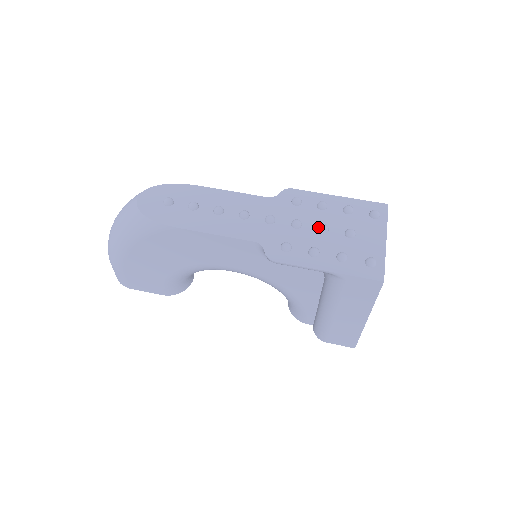
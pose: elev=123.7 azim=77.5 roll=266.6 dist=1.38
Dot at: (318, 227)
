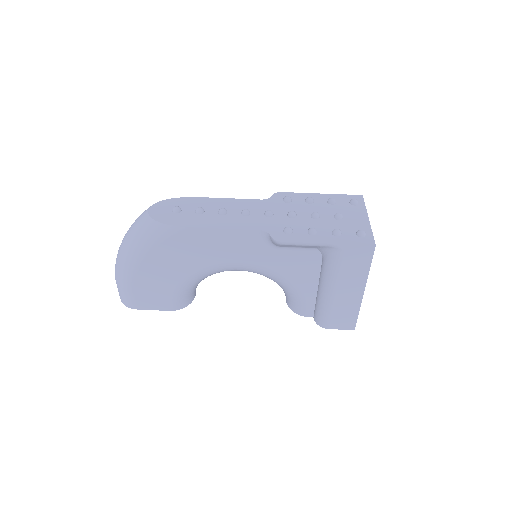
Dot at: (311, 215)
